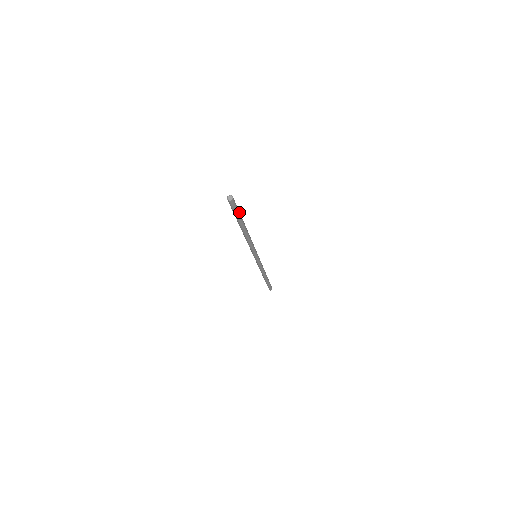
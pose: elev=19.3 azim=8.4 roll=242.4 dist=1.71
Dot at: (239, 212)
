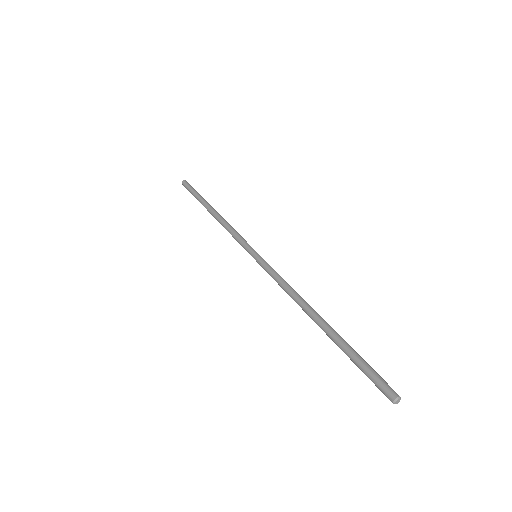
Dot at: (363, 360)
